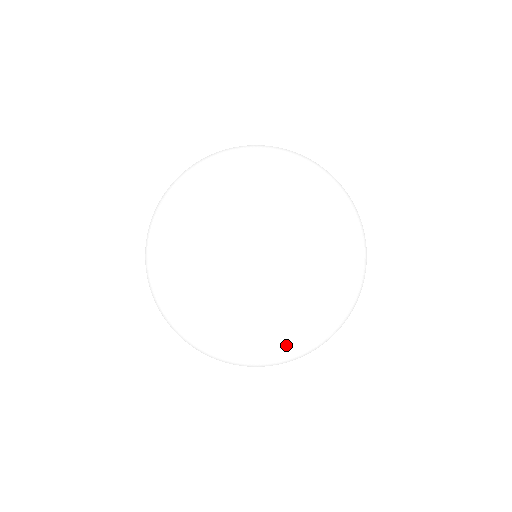
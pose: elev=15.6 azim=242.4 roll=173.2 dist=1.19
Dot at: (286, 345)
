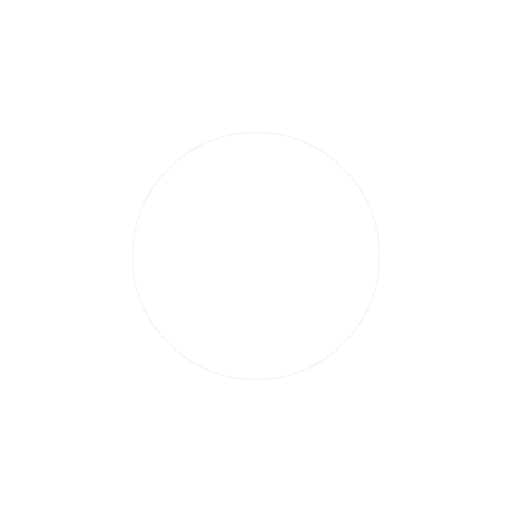
Dot at: (266, 378)
